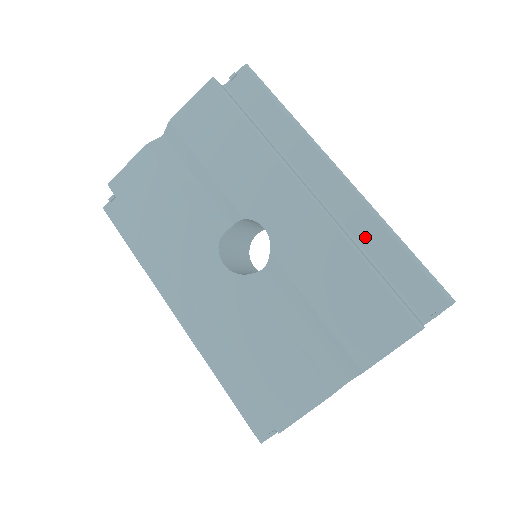
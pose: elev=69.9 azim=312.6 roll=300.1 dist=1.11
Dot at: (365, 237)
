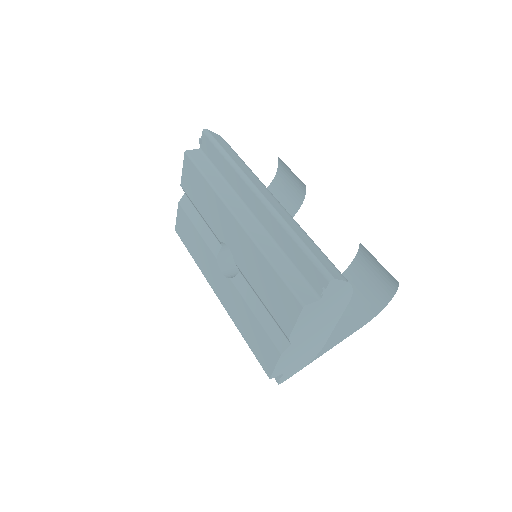
Dot at: (279, 239)
